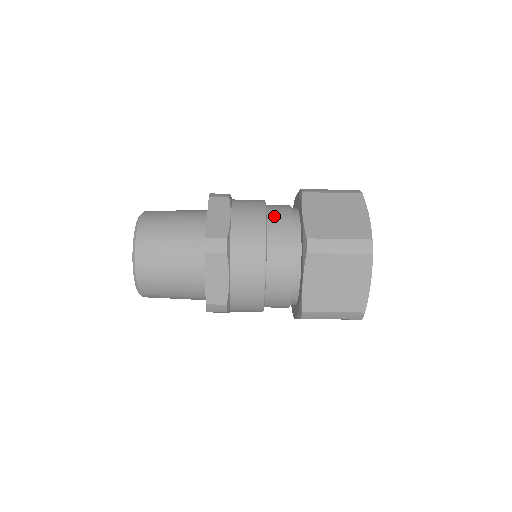
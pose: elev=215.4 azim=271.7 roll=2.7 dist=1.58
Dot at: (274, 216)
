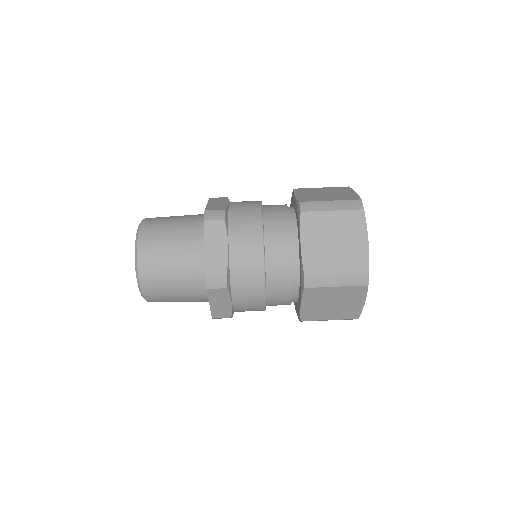
Dot at: (269, 205)
